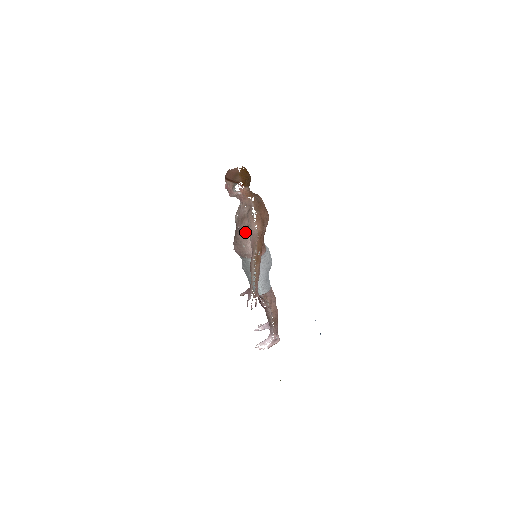
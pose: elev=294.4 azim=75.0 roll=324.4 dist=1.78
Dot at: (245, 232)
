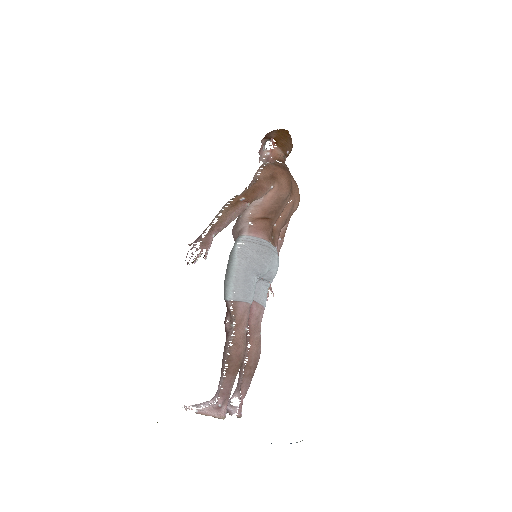
Dot at: occluded
